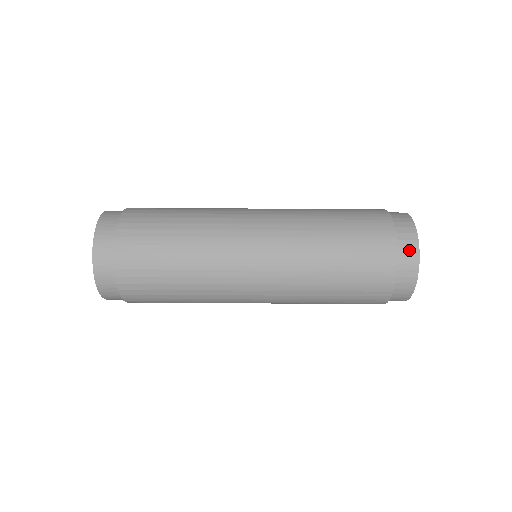
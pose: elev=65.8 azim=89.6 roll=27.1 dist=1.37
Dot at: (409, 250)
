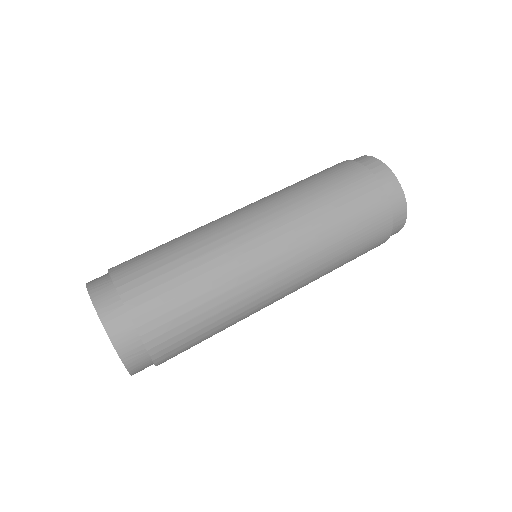
Dot at: (360, 159)
